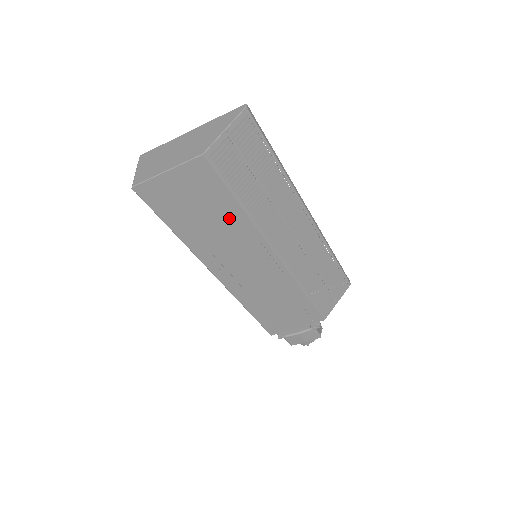
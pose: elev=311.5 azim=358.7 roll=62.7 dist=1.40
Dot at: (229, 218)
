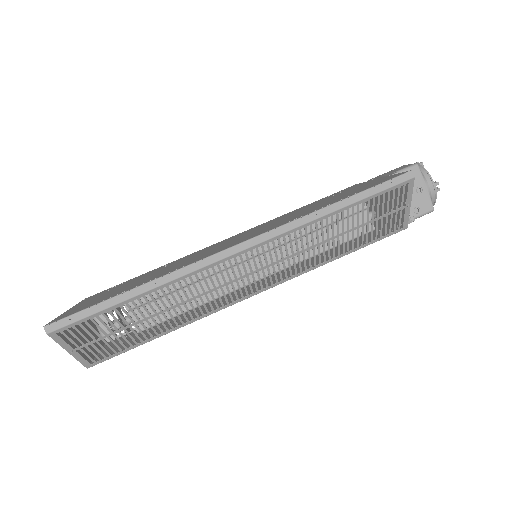
Dot at: (175, 325)
